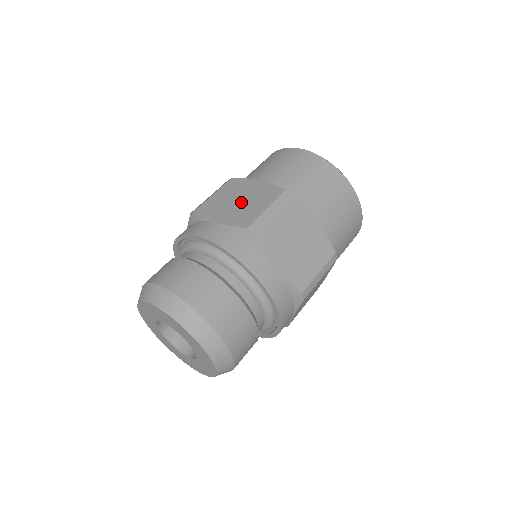
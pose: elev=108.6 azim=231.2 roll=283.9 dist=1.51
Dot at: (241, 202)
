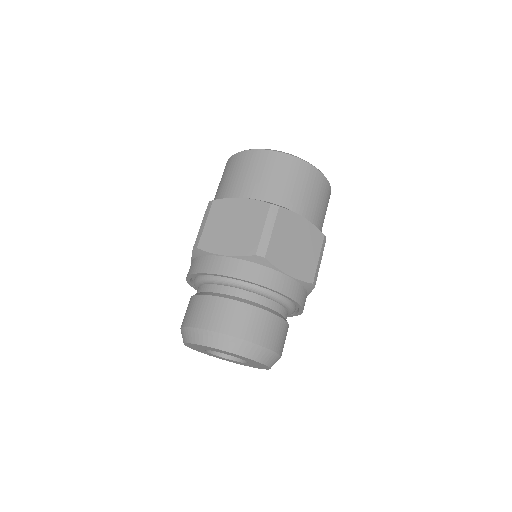
Dot at: (236, 227)
